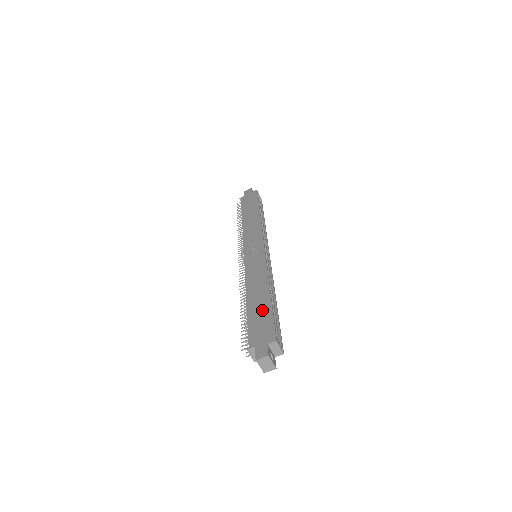
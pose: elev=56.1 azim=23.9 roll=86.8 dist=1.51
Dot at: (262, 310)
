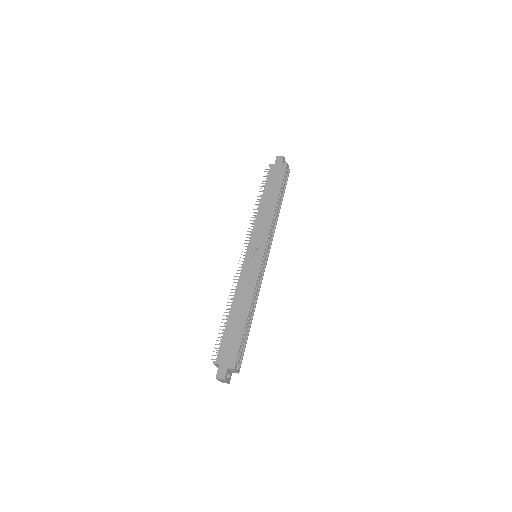
Dot at: (236, 331)
